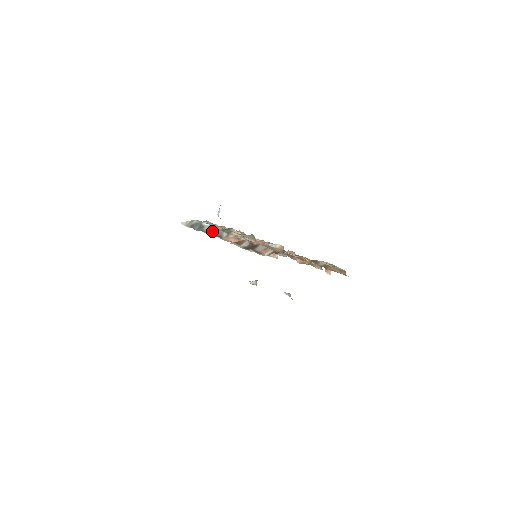
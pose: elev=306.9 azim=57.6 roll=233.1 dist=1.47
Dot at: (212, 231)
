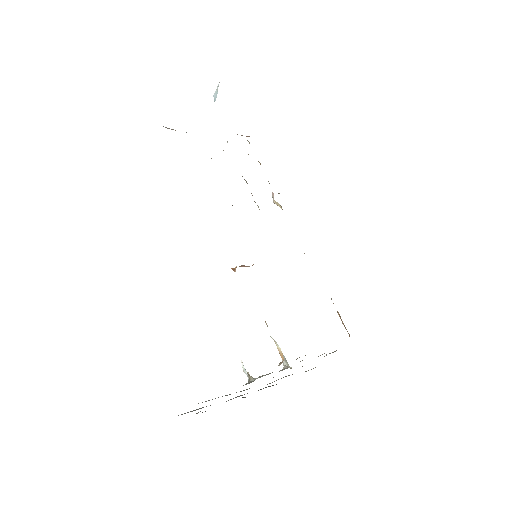
Dot at: occluded
